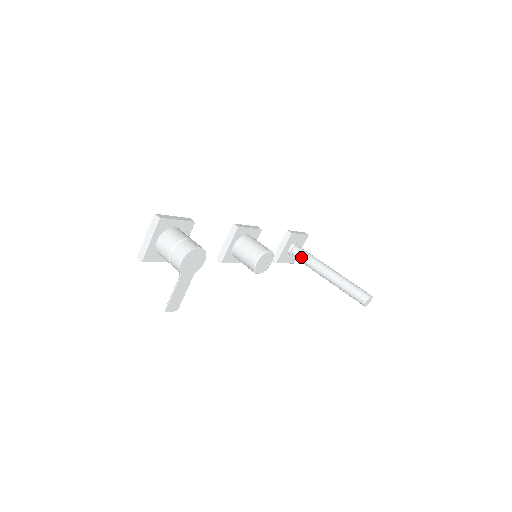
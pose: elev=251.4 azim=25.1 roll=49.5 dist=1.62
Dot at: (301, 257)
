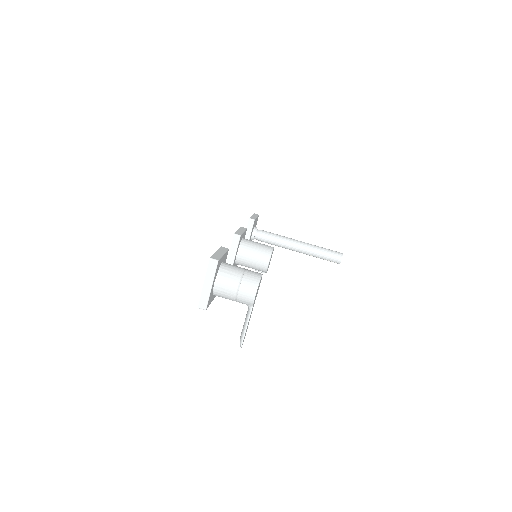
Dot at: (267, 239)
